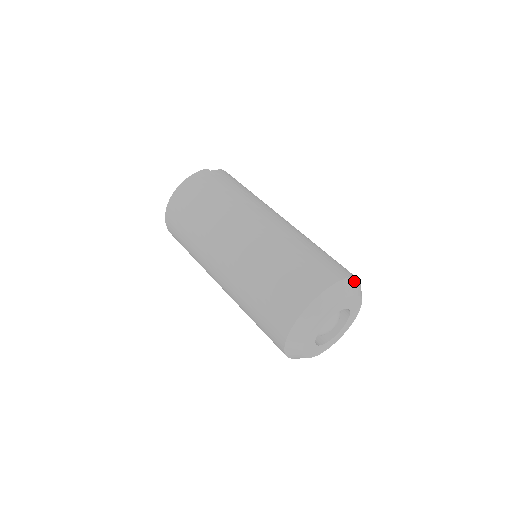
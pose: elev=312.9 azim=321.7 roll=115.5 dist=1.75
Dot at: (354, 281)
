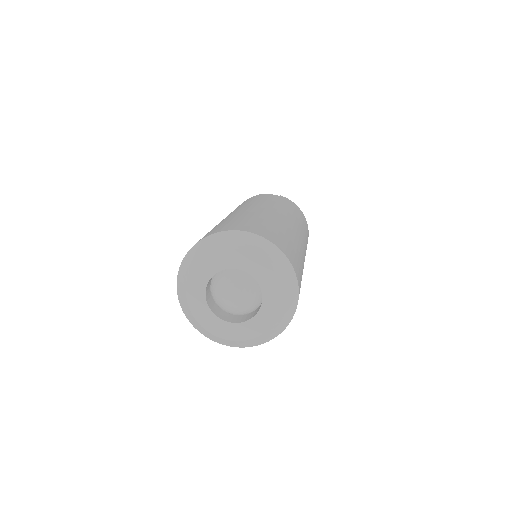
Dot at: (257, 239)
